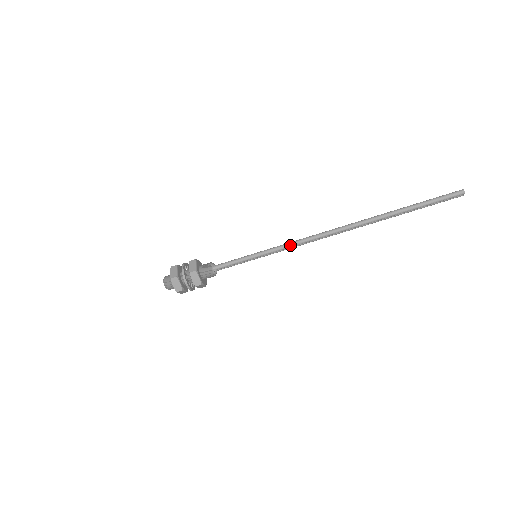
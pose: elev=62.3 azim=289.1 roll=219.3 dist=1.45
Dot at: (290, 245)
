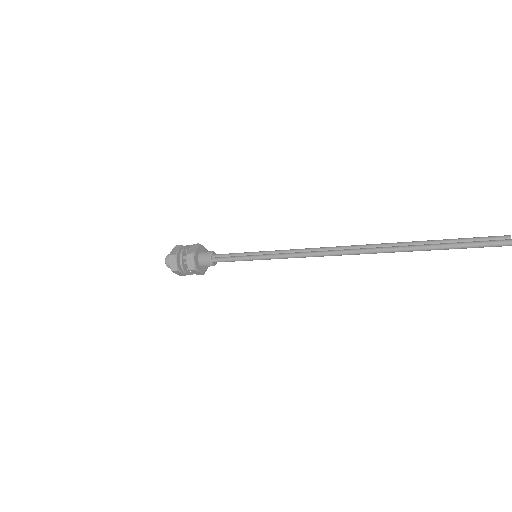
Dot at: occluded
